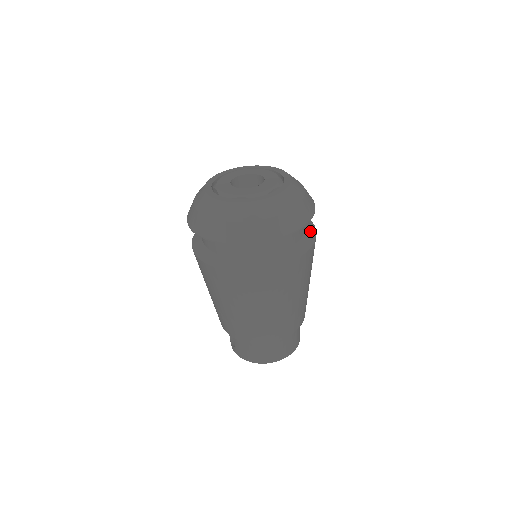
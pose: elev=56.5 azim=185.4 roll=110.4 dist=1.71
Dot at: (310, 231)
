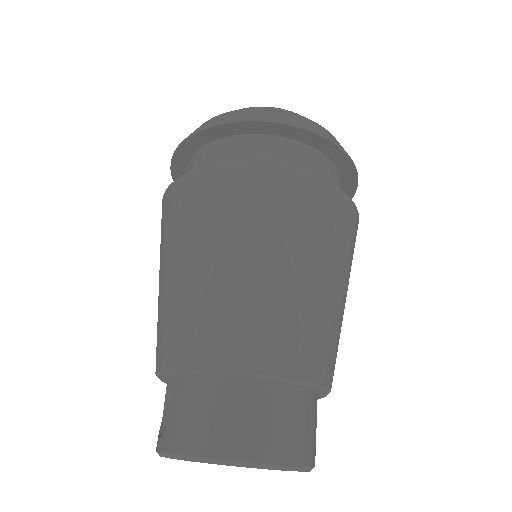
Dot at: occluded
